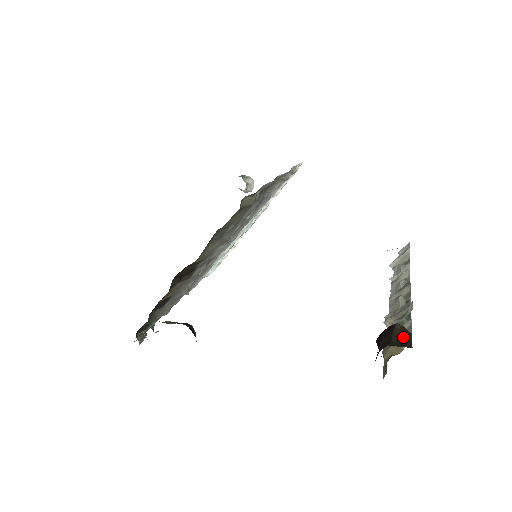
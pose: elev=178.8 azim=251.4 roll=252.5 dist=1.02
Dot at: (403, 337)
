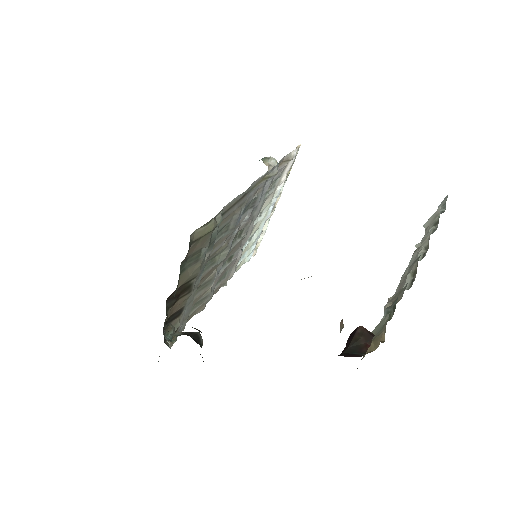
Dot at: (361, 342)
